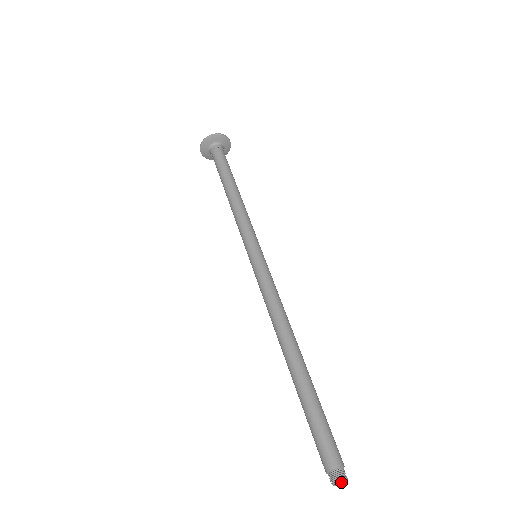
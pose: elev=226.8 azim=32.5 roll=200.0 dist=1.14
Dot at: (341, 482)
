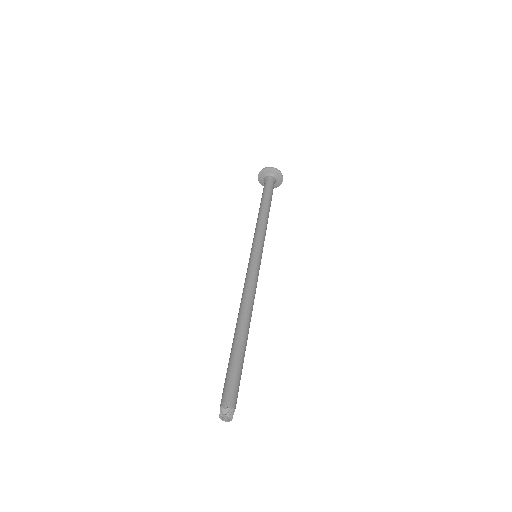
Dot at: (225, 420)
